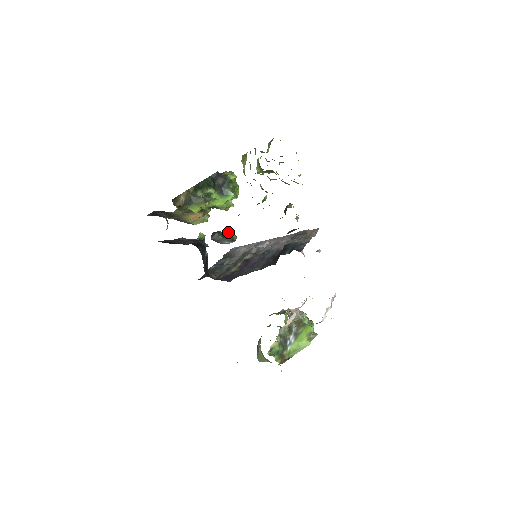
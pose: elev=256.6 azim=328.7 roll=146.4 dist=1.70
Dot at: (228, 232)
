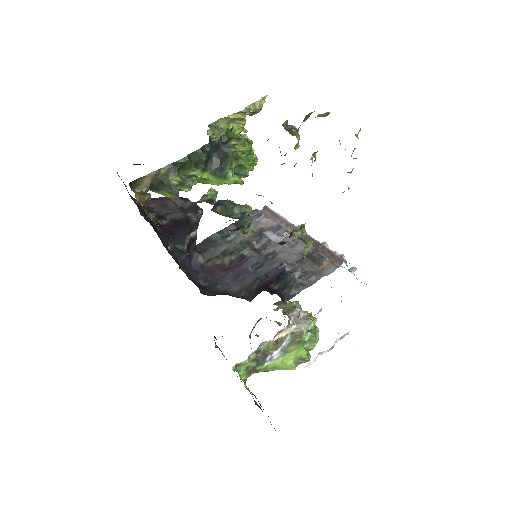
Dot at: (238, 205)
